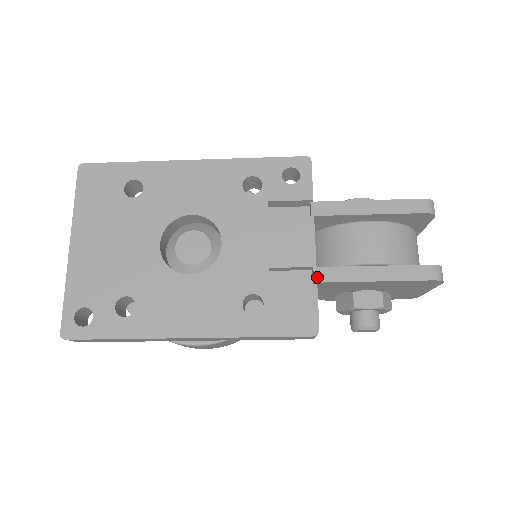
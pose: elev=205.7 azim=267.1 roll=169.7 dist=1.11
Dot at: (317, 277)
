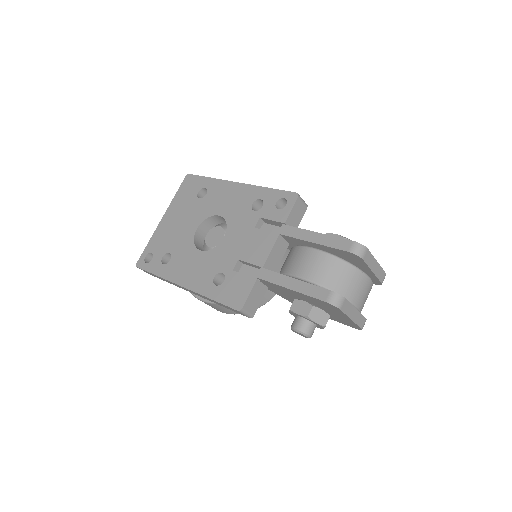
Dot at: (259, 274)
